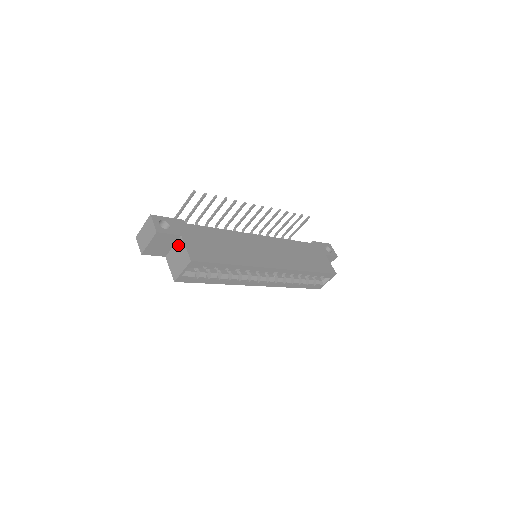
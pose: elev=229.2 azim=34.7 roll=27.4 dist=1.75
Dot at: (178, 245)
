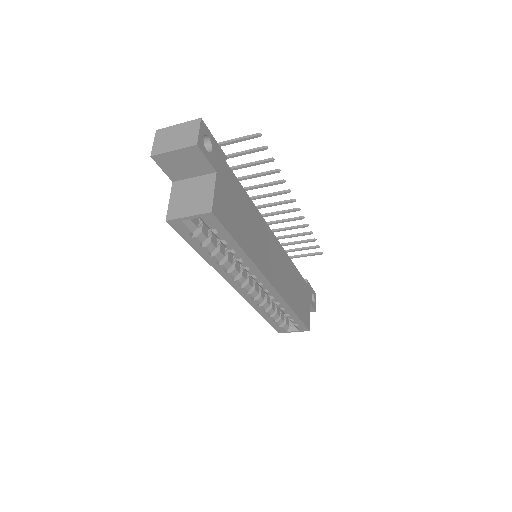
Dot at: (204, 180)
